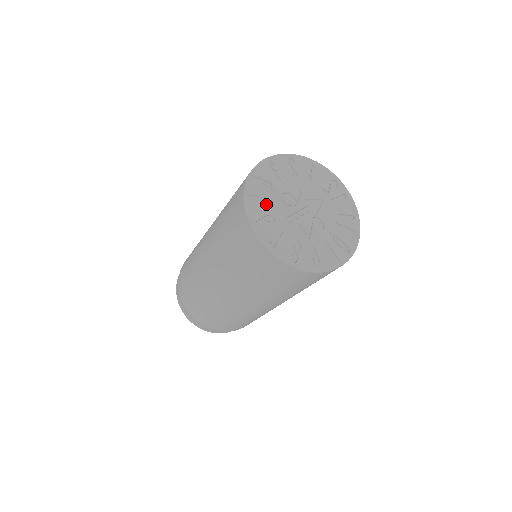
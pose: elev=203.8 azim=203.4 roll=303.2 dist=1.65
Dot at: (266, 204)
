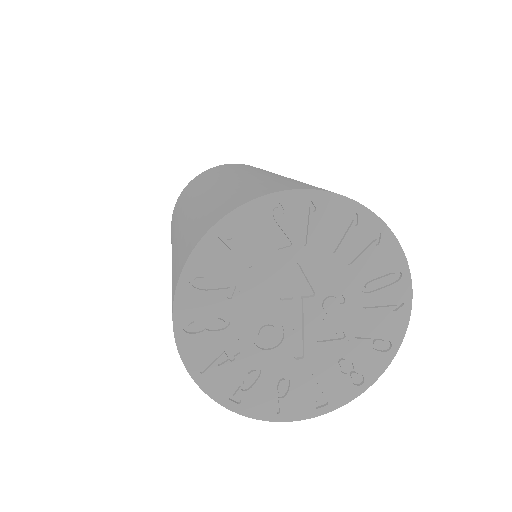
Dot at: (256, 375)
